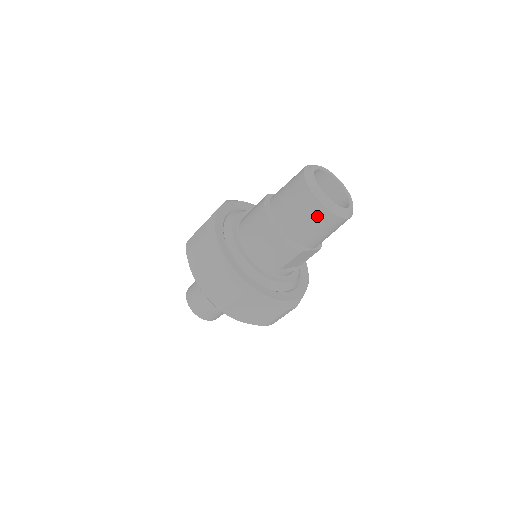
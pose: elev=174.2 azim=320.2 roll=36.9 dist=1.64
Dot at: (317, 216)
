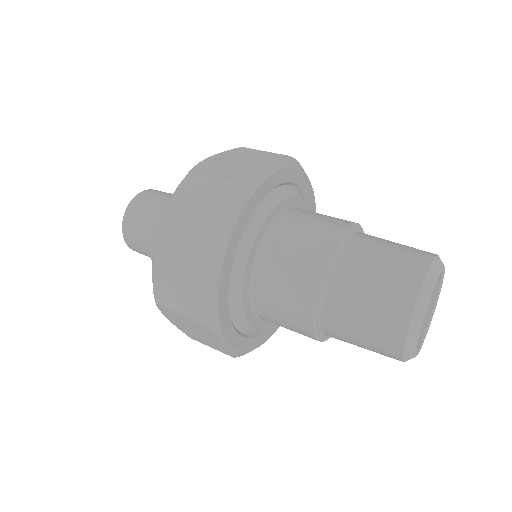
Dot at: occluded
